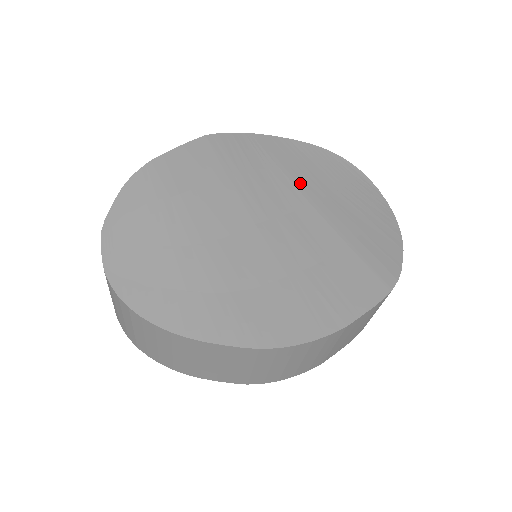
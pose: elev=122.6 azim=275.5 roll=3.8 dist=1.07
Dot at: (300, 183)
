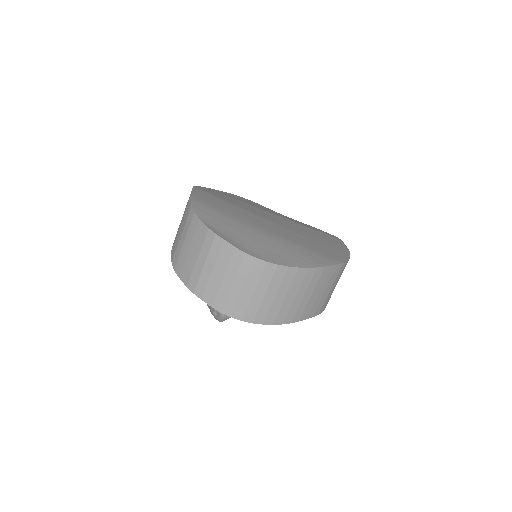
Dot at: (256, 207)
